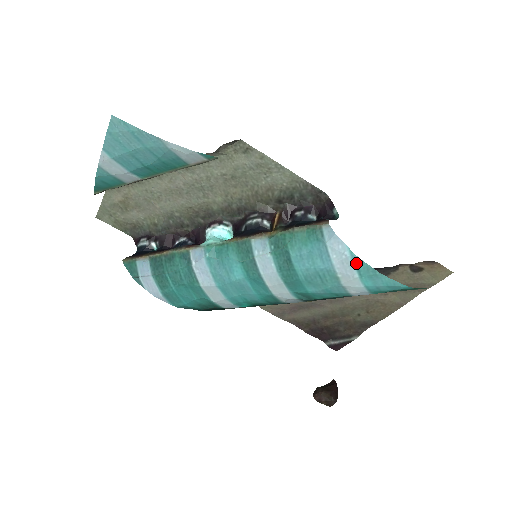
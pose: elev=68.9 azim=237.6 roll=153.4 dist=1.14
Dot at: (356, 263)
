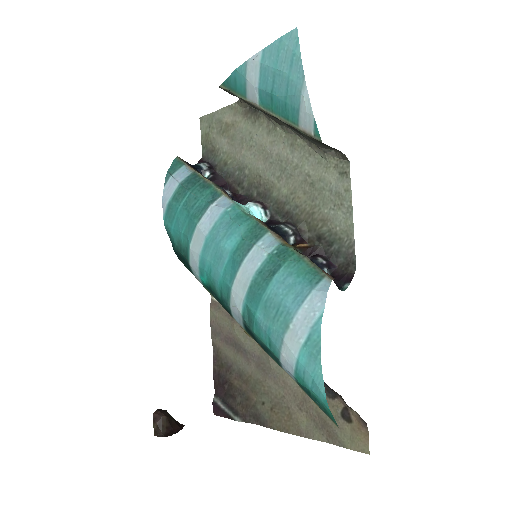
Dot at: (314, 330)
